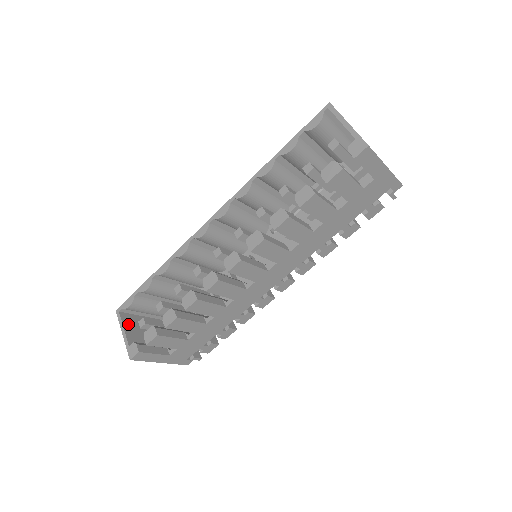
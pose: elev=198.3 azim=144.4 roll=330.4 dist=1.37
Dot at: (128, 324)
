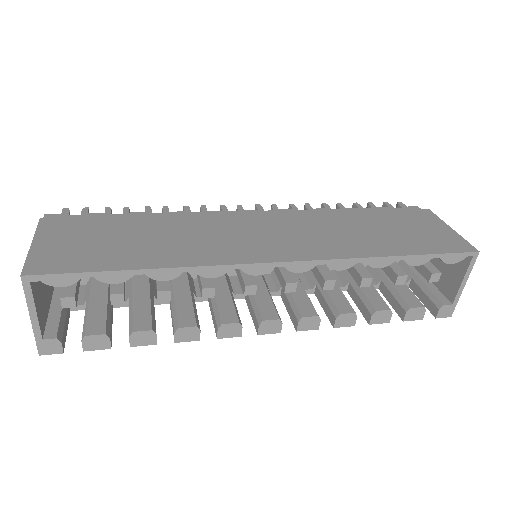
Dot at: (37, 295)
